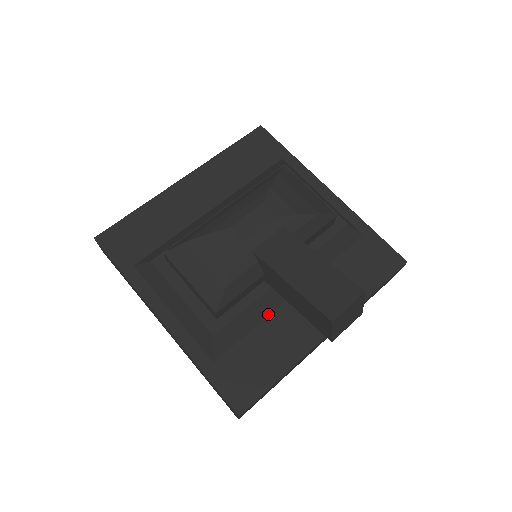
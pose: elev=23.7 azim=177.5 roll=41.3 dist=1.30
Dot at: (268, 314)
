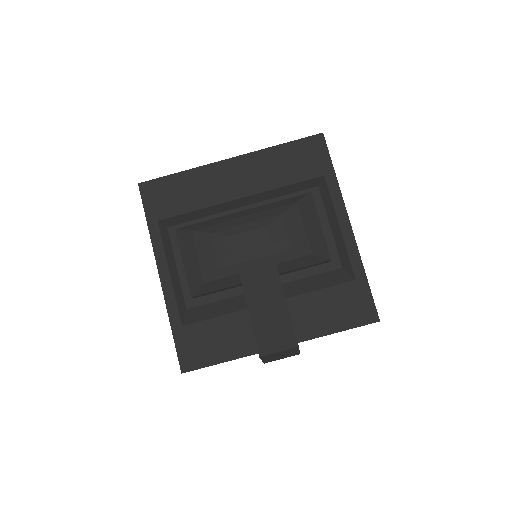
Dot at: (240, 309)
